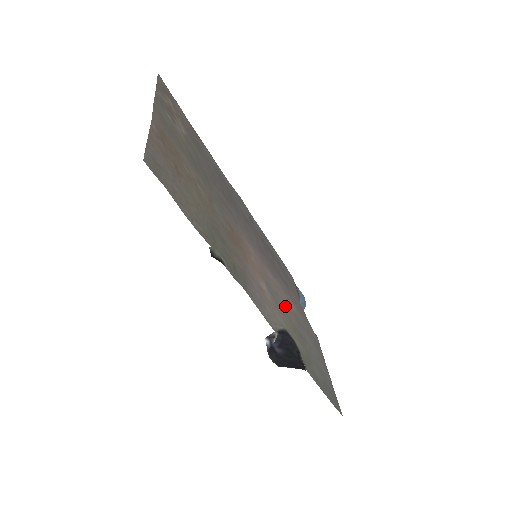
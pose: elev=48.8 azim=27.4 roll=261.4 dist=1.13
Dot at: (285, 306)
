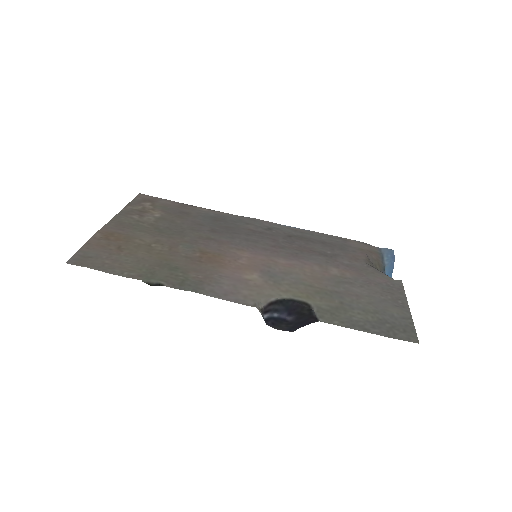
Dot at: (306, 277)
